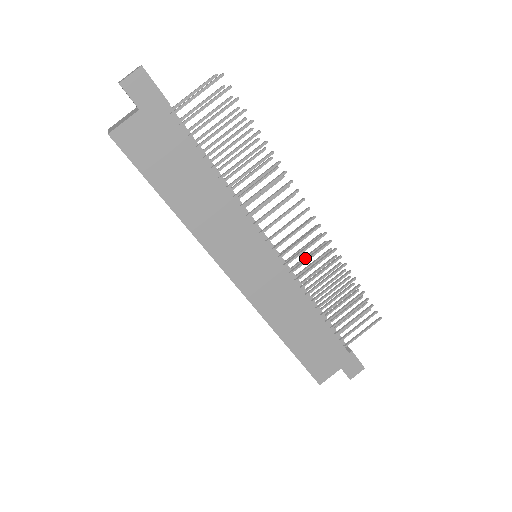
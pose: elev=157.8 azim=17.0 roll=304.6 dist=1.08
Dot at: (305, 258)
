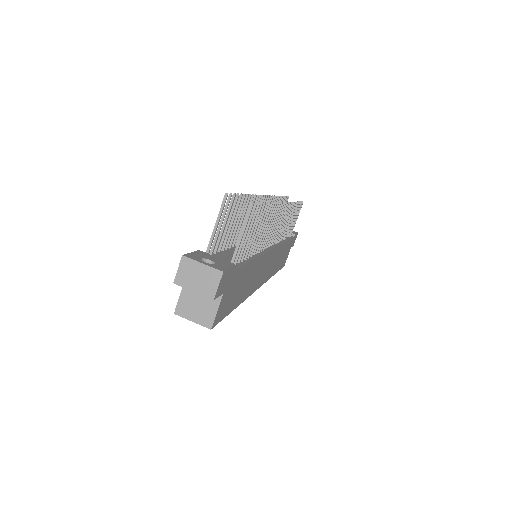
Dot at: occluded
